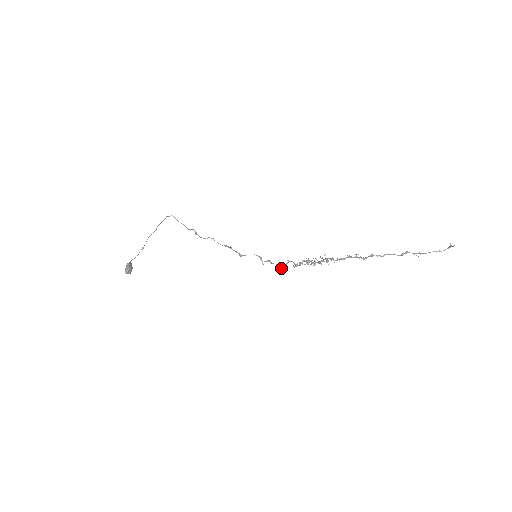
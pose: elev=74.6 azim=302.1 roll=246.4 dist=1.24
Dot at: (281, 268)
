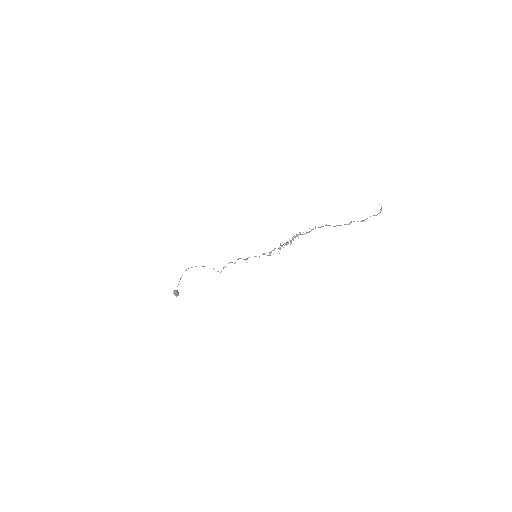
Dot at: (269, 252)
